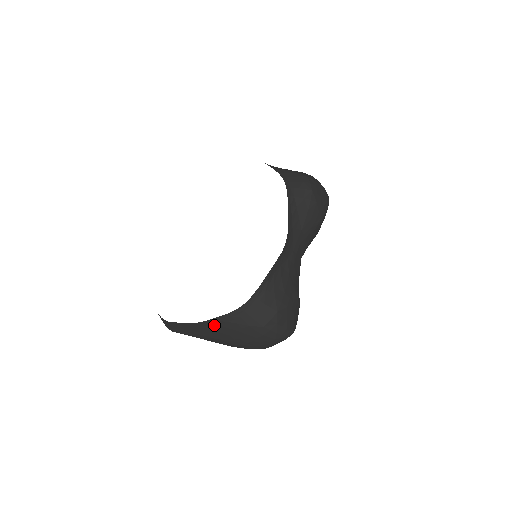
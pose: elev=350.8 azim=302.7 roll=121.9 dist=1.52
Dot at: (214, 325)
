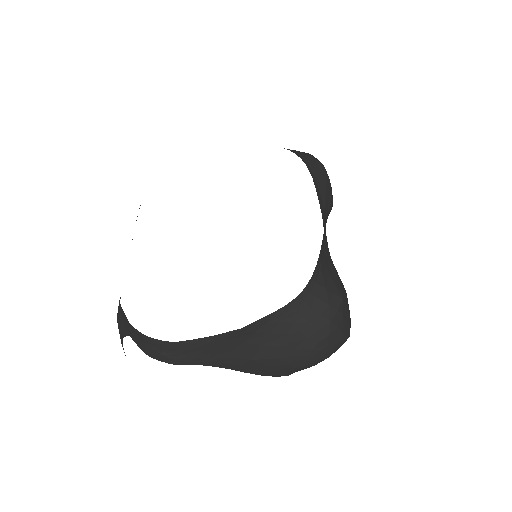
Dot at: (257, 332)
